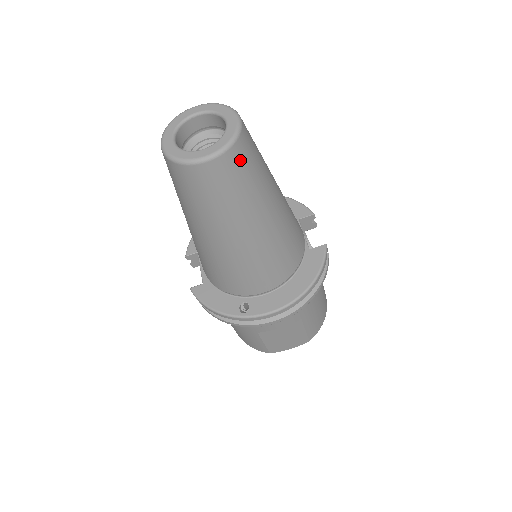
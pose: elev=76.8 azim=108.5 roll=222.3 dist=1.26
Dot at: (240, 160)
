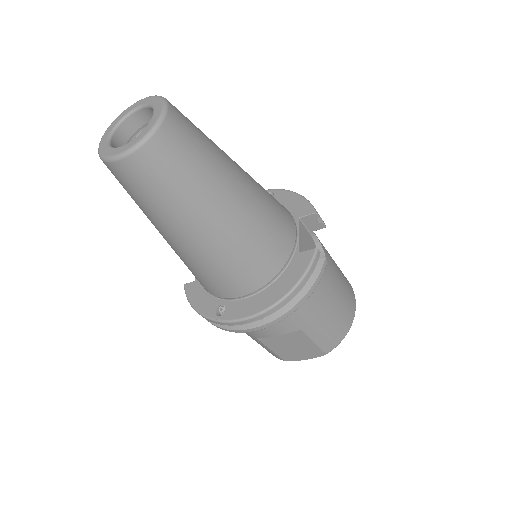
Dot at: (163, 156)
